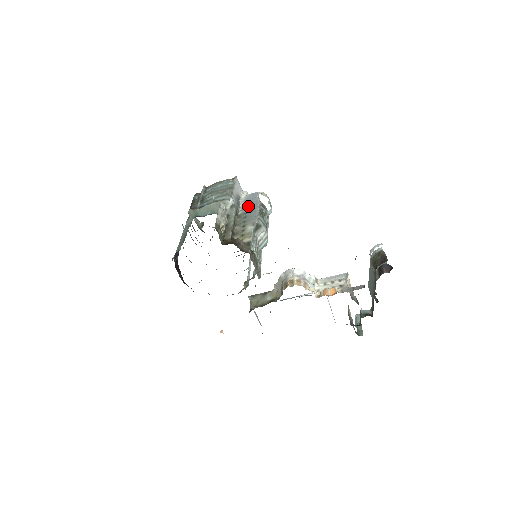
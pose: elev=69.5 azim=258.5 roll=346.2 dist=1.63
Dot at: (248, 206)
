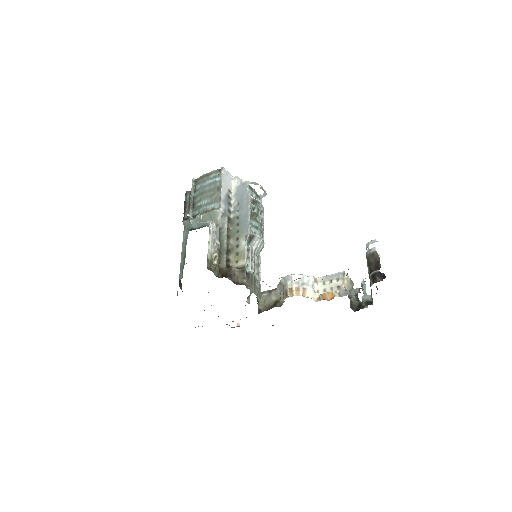
Dot at: (239, 206)
